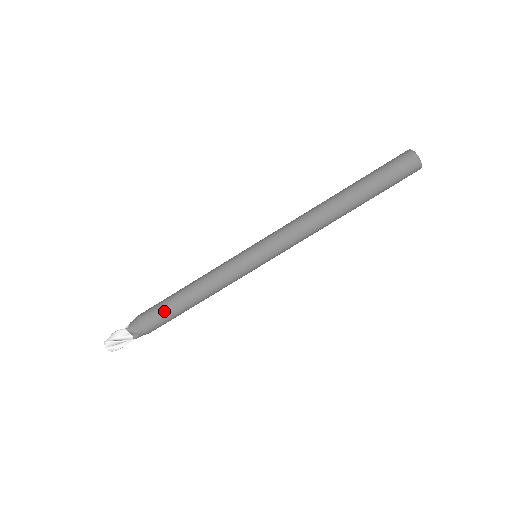
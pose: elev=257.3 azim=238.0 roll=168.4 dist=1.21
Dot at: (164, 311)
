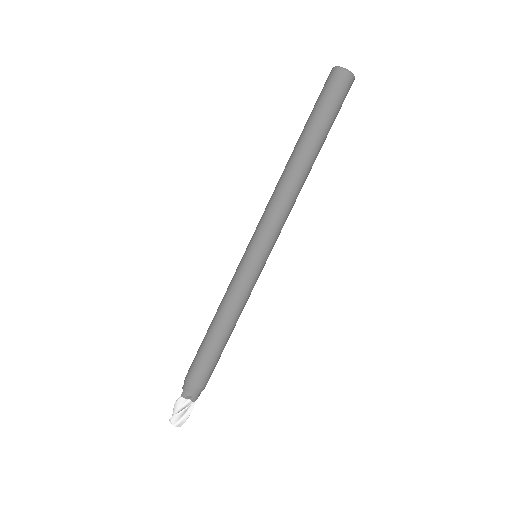
Dot at: (203, 358)
